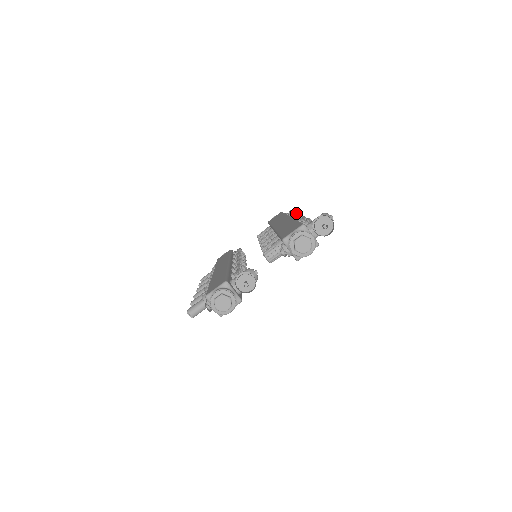
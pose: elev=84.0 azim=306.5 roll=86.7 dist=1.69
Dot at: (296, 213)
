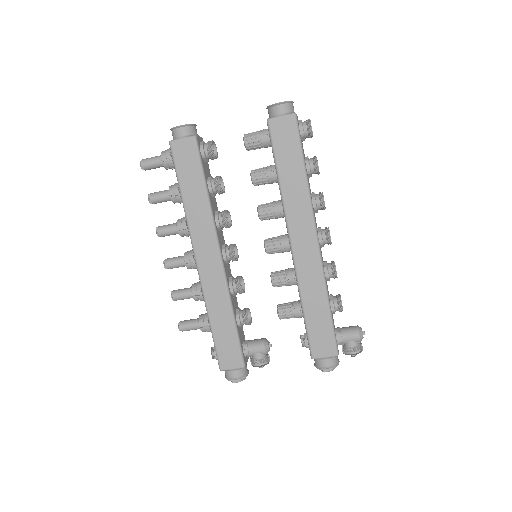
Dot at: (323, 206)
